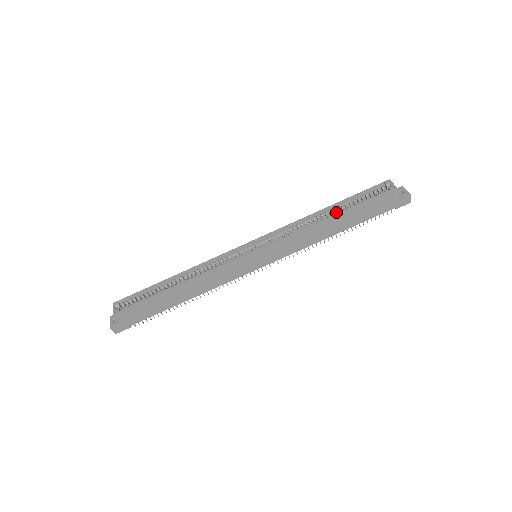
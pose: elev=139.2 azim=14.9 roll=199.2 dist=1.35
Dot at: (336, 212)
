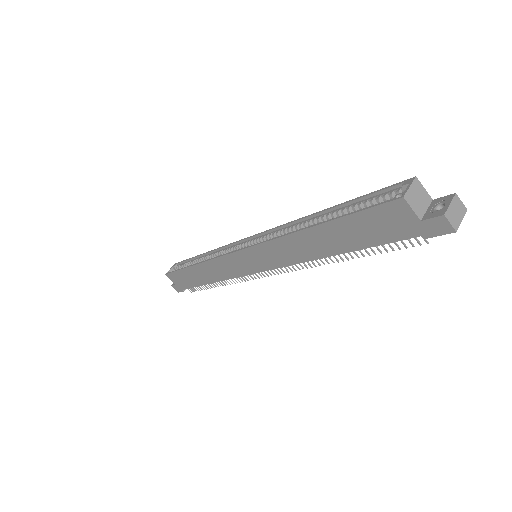
Dot at: (323, 221)
